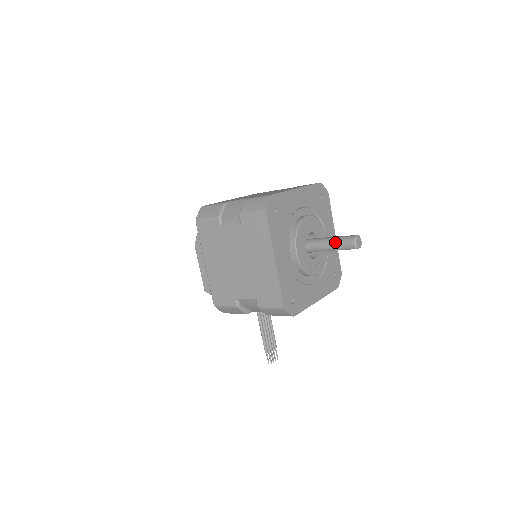
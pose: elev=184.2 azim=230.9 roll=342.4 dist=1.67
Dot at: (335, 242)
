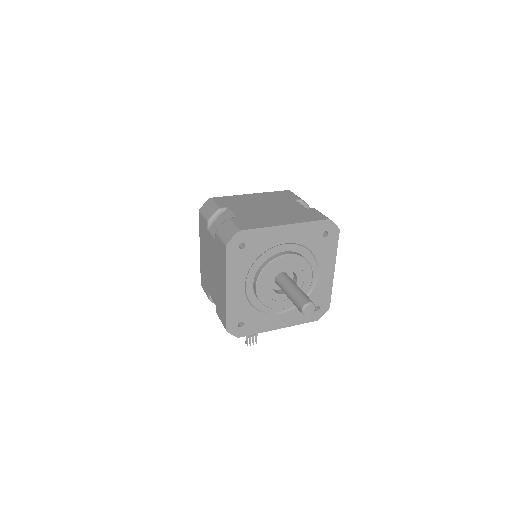
Dot at: (292, 296)
